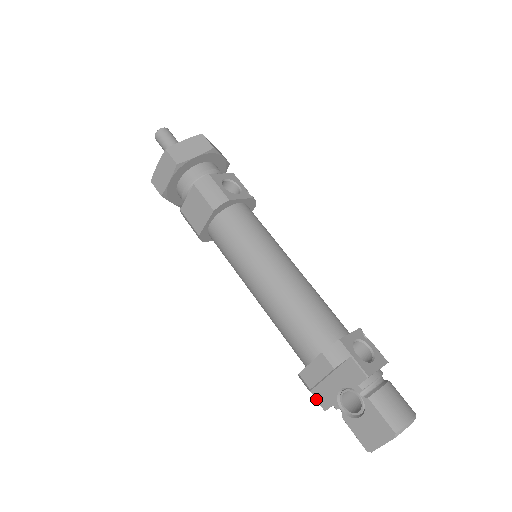
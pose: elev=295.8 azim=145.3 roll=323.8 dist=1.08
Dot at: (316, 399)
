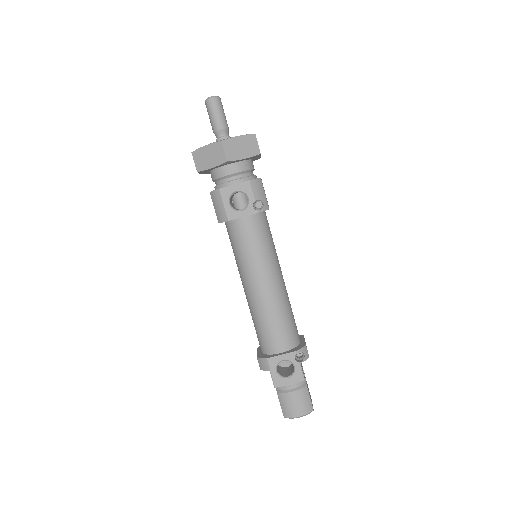
Dot at: occluded
